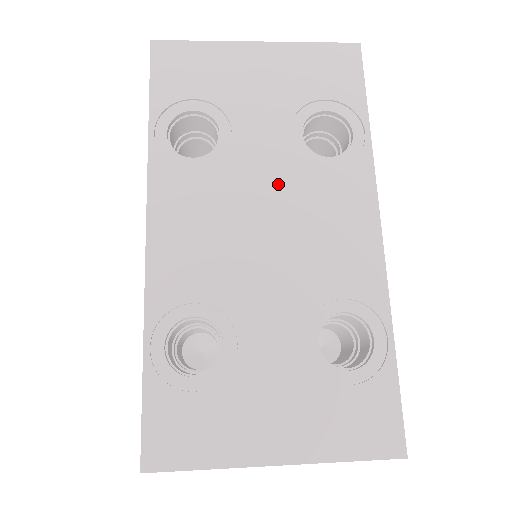
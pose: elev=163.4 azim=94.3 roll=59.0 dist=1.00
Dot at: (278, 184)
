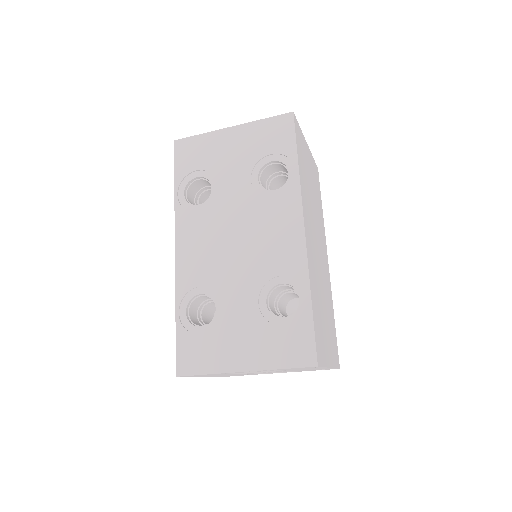
Dot at: (243, 212)
